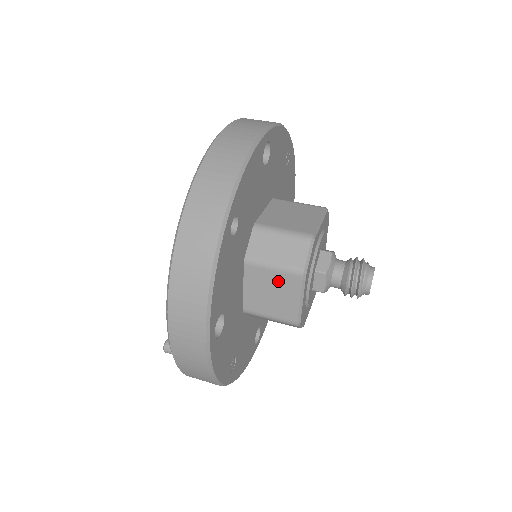
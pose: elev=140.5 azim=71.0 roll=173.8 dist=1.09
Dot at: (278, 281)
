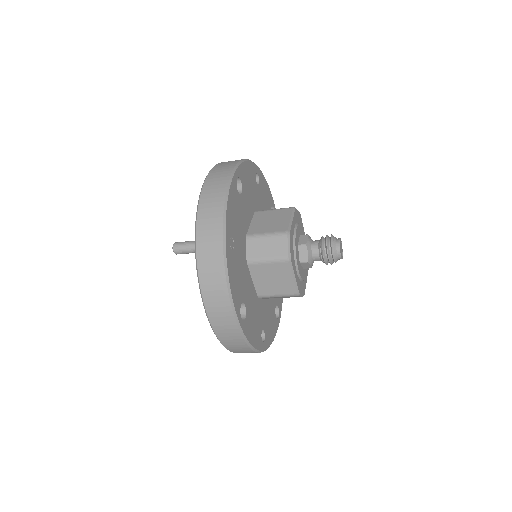
Dot at: (276, 214)
